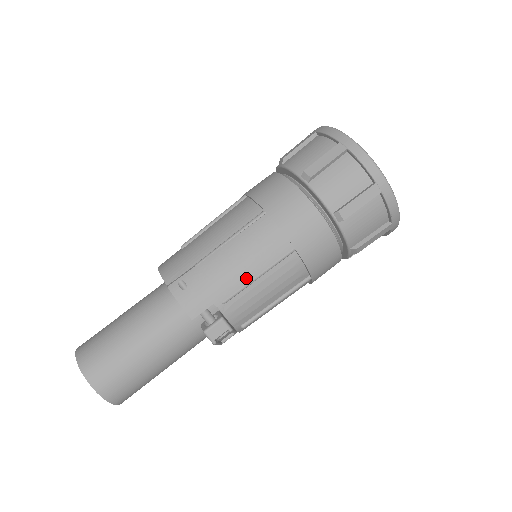
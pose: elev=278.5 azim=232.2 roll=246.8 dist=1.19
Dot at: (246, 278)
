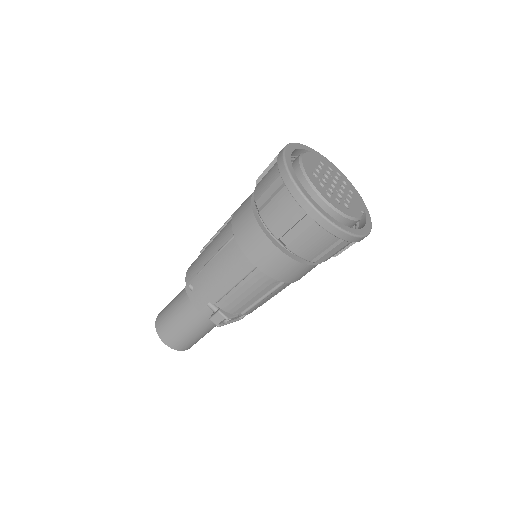
Dot at: (226, 286)
